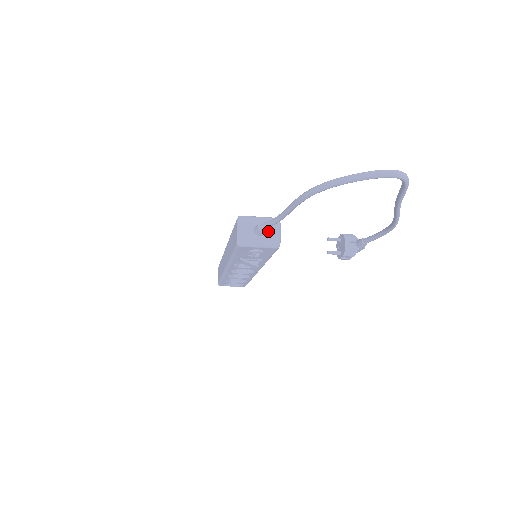
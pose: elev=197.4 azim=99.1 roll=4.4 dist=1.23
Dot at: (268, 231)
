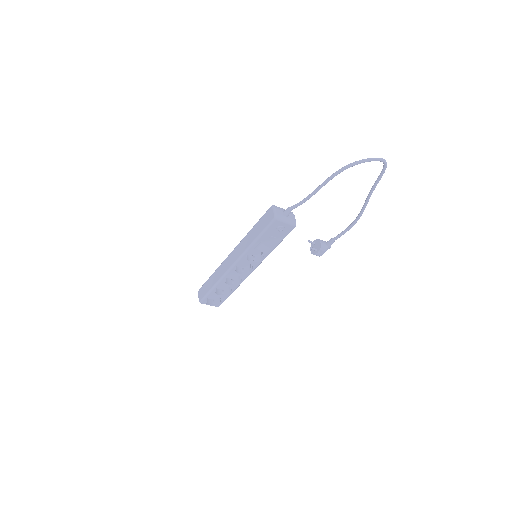
Dot at: (290, 216)
